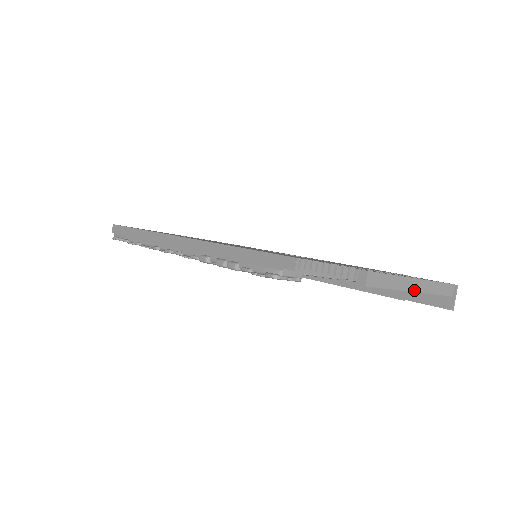
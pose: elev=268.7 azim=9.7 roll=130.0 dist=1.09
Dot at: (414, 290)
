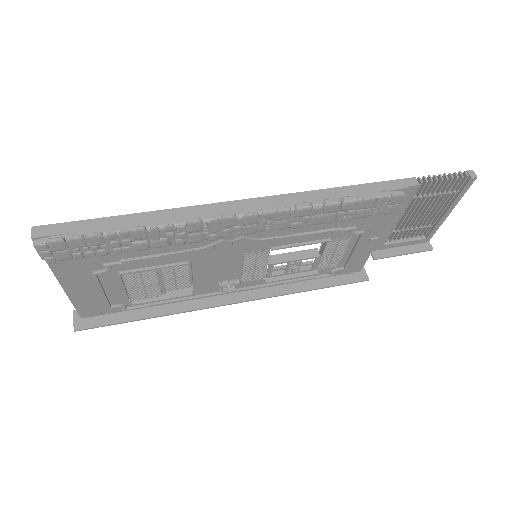
Dot at: (450, 212)
